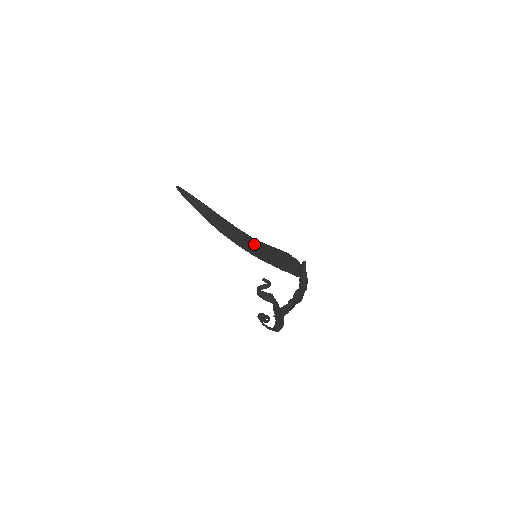
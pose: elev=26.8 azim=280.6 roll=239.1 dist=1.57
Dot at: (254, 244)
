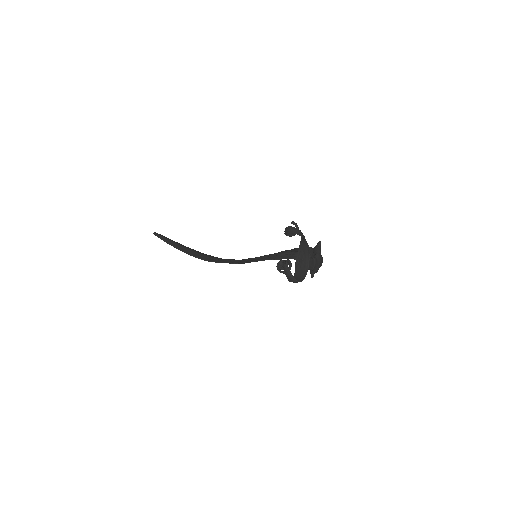
Dot at: (248, 258)
